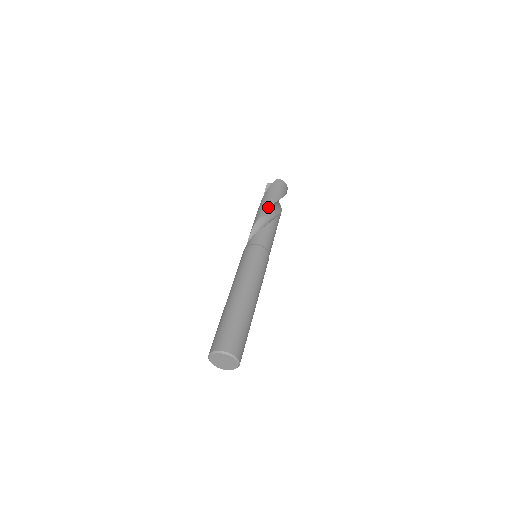
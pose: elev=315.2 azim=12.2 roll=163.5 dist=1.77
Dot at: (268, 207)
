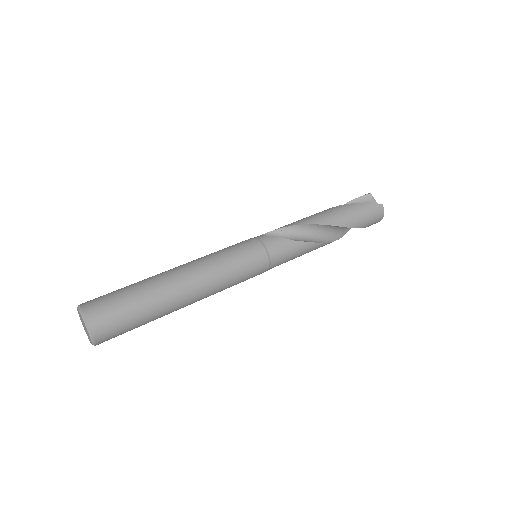
Dot at: (332, 224)
